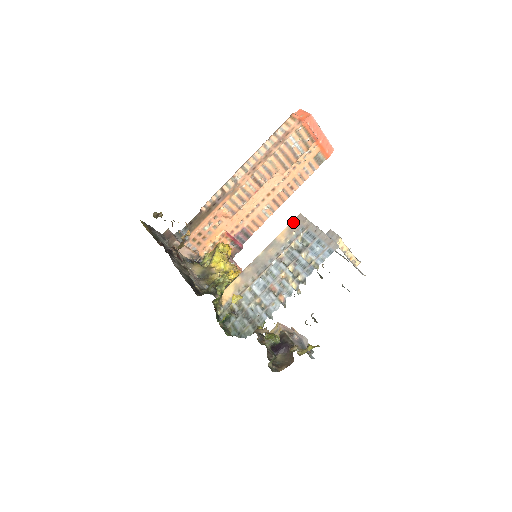
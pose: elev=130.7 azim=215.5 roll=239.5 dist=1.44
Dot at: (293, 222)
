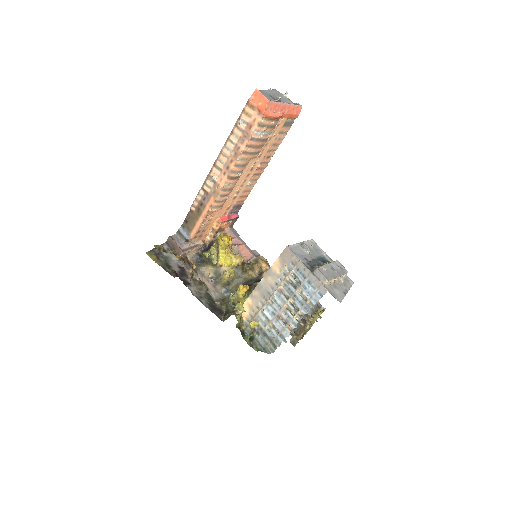
Dot at: (282, 254)
